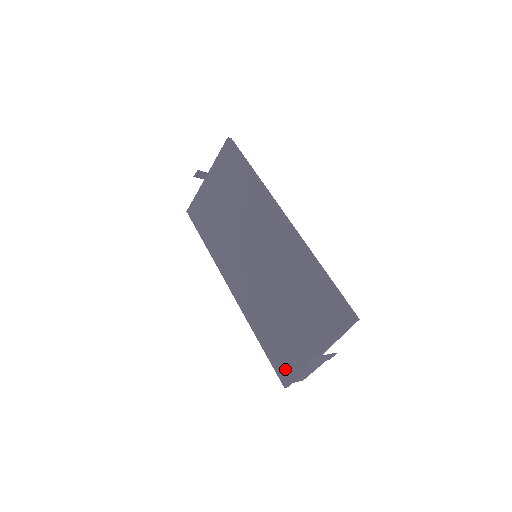
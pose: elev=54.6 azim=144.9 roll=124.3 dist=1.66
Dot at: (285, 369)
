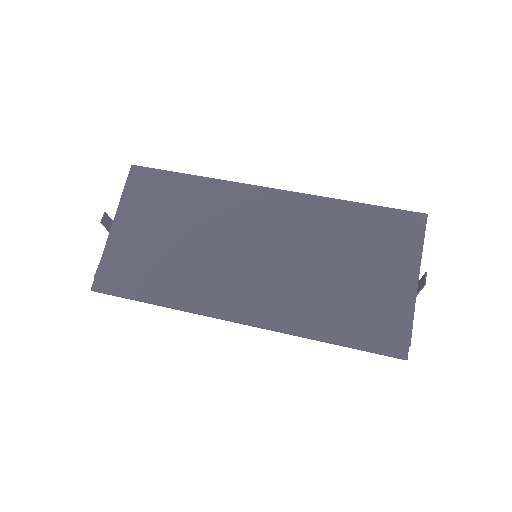
Dot at: (391, 337)
